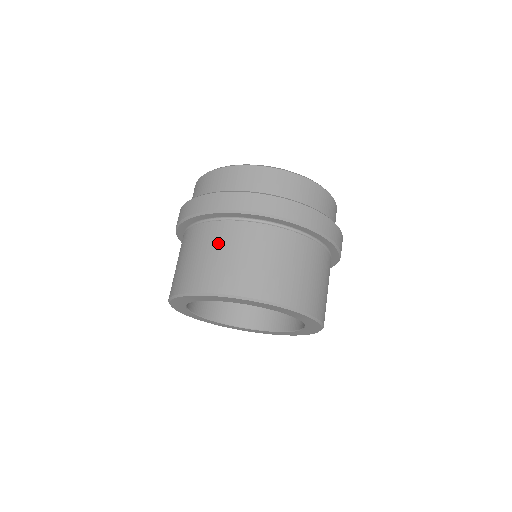
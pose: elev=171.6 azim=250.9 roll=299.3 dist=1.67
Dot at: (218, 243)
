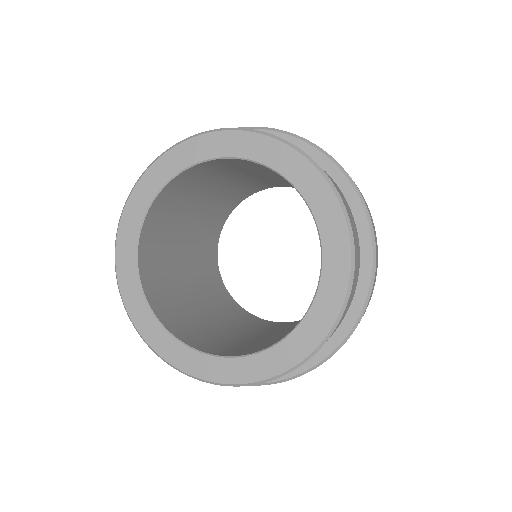
Dot at: occluded
